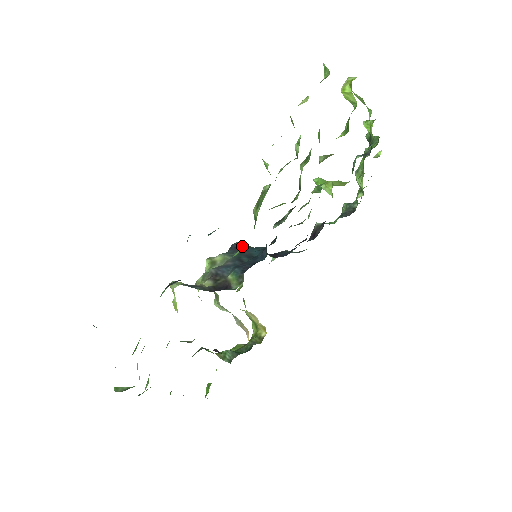
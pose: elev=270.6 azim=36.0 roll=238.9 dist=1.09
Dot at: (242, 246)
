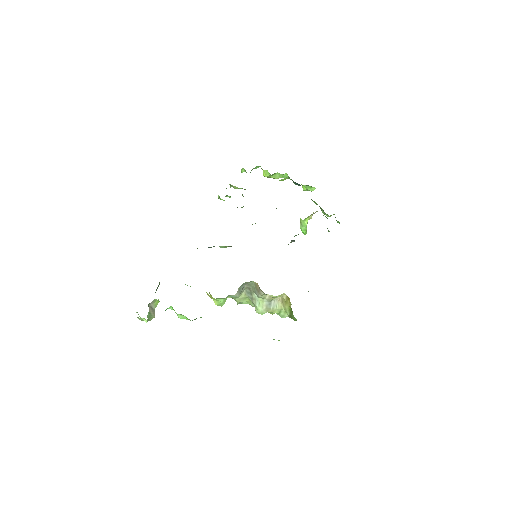
Dot at: occluded
